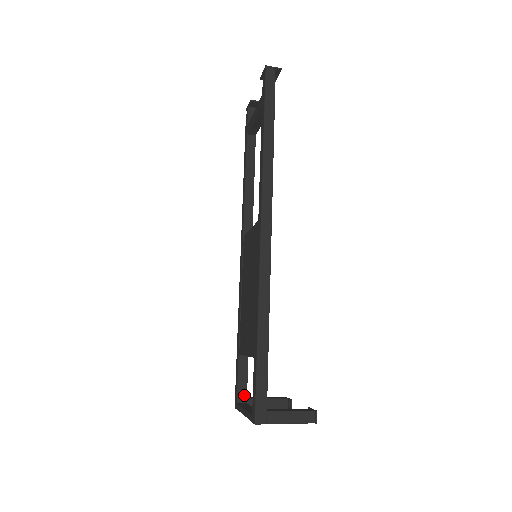
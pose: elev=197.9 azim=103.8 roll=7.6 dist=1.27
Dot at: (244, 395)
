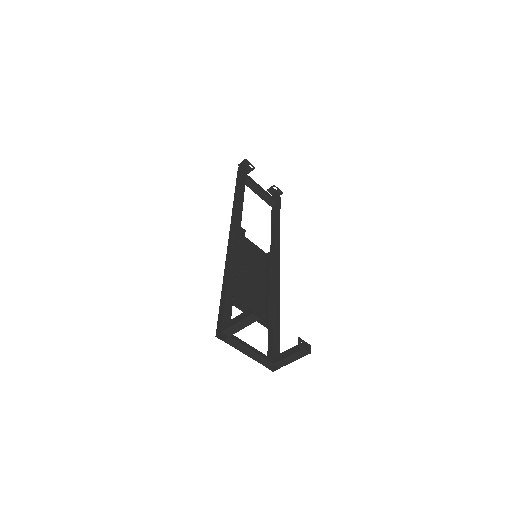
Dot at: (272, 355)
